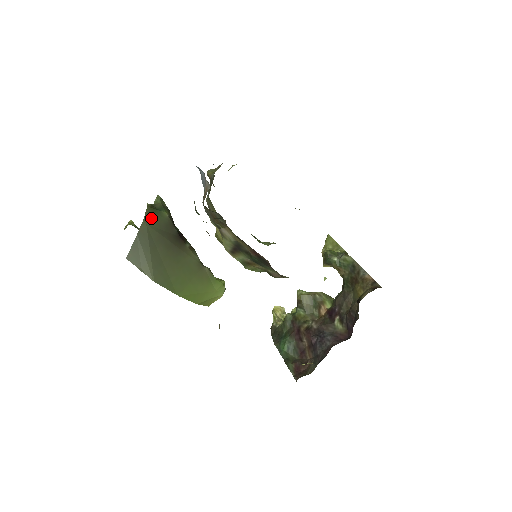
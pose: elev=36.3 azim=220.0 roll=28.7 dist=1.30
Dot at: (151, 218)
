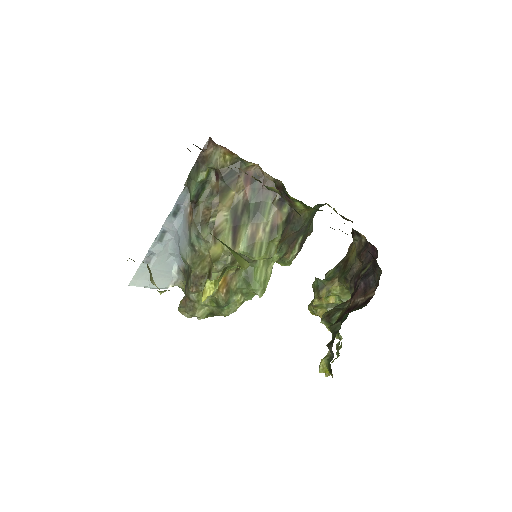
Dot at: occluded
